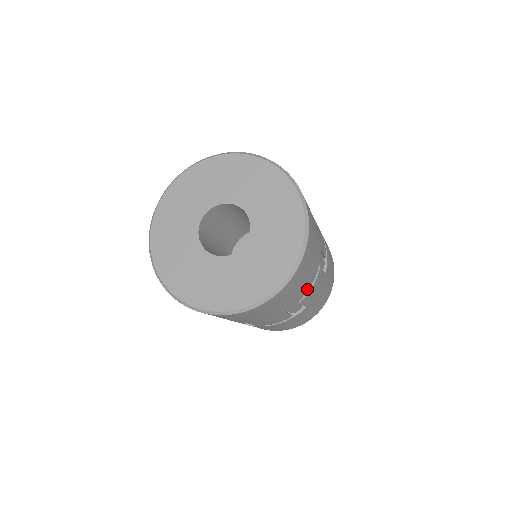
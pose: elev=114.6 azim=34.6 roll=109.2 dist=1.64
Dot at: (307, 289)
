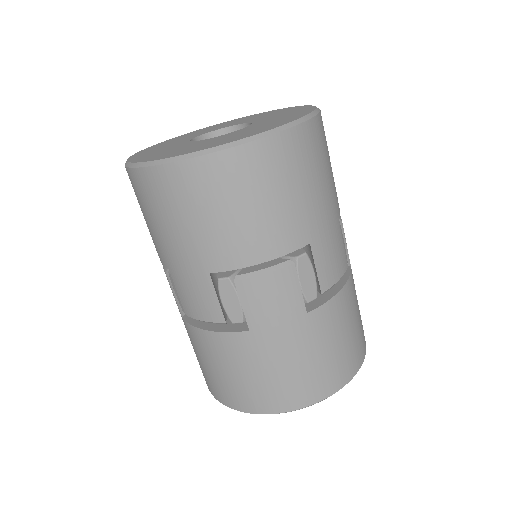
Dot at: (251, 259)
